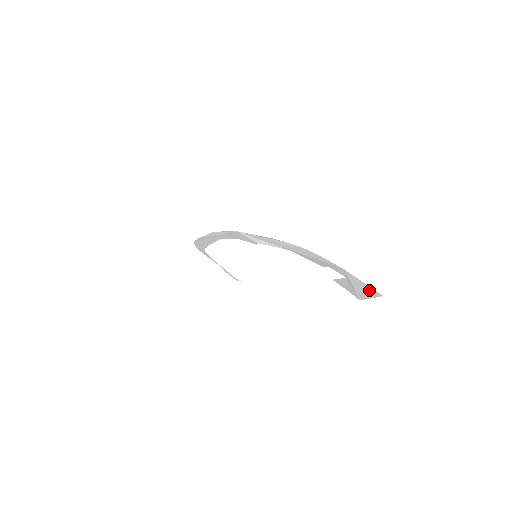
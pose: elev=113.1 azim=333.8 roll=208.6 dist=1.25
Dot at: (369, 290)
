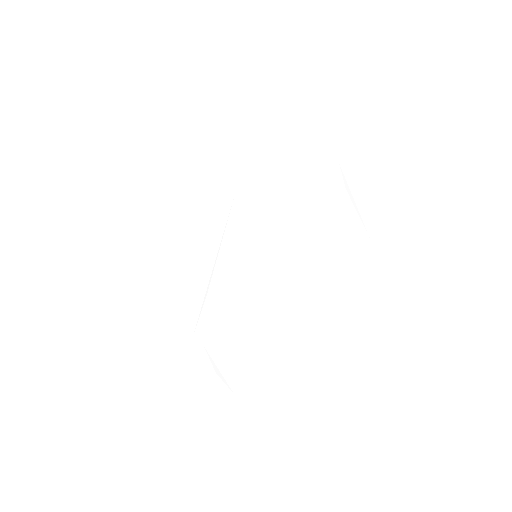
Dot at: (370, 190)
